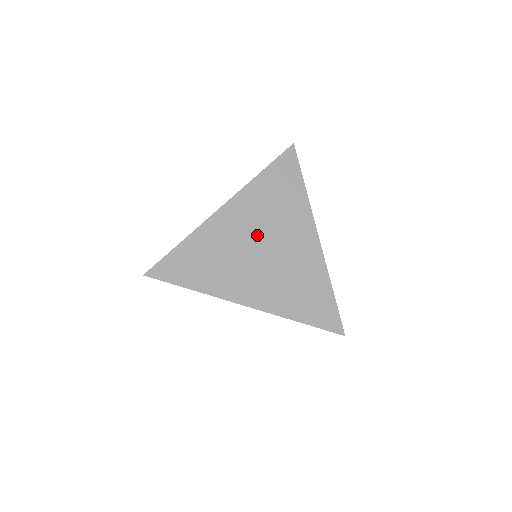
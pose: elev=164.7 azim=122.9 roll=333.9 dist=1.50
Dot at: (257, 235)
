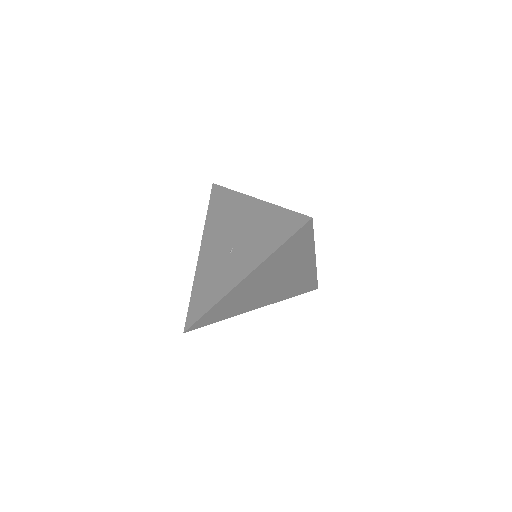
Dot at: (268, 280)
